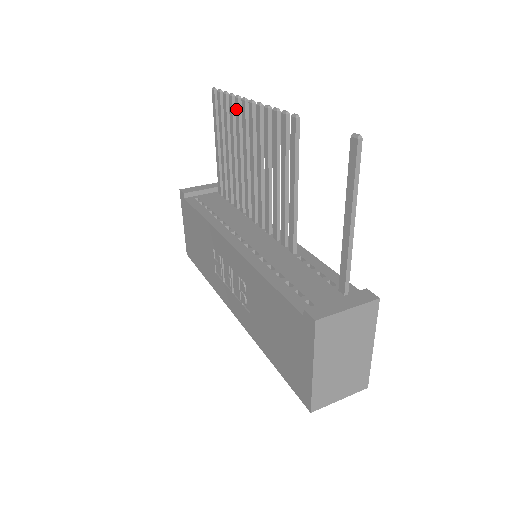
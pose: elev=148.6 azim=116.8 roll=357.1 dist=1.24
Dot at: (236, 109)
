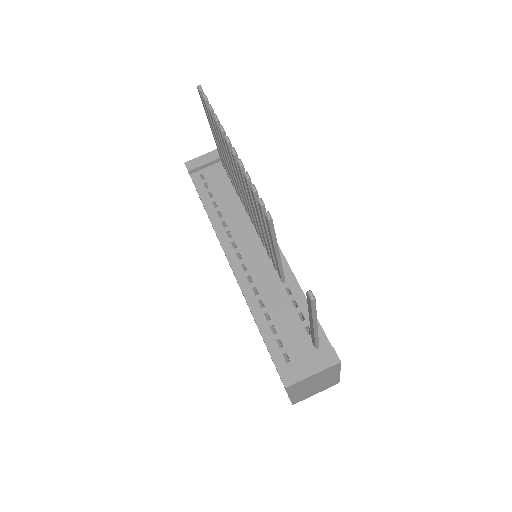
Dot at: (221, 137)
